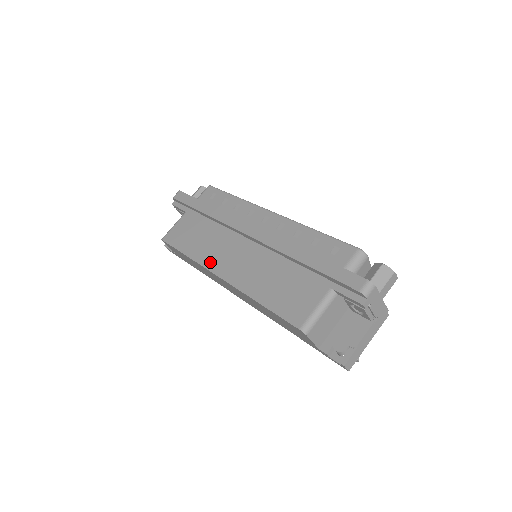
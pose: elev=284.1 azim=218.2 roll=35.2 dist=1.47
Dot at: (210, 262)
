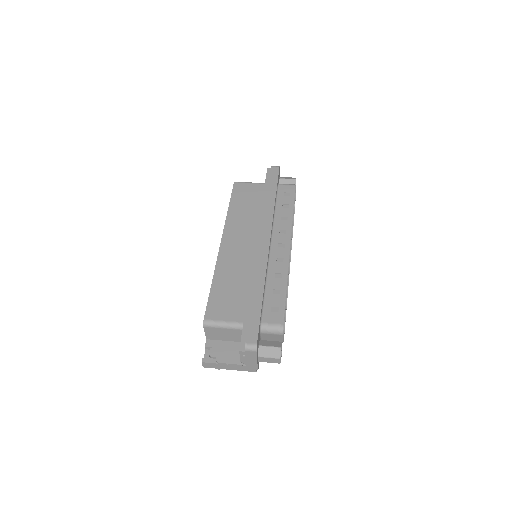
Dot at: (230, 229)
